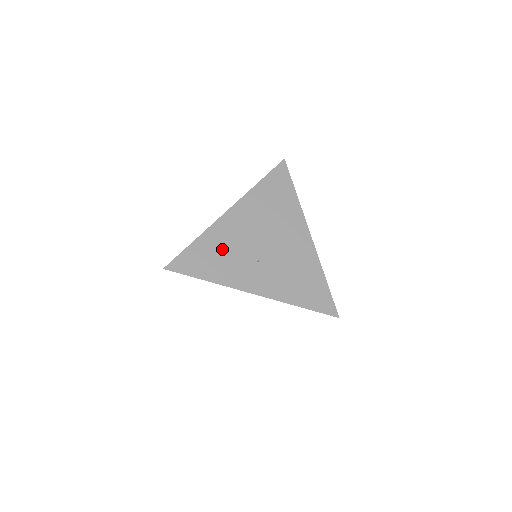
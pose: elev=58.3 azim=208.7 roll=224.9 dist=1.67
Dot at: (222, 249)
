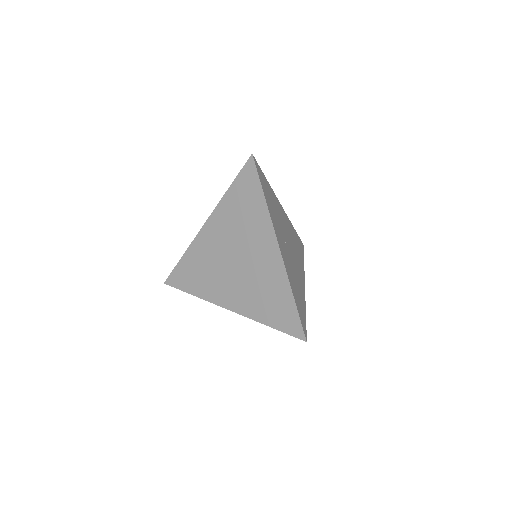
Dot at: (275, 207)
